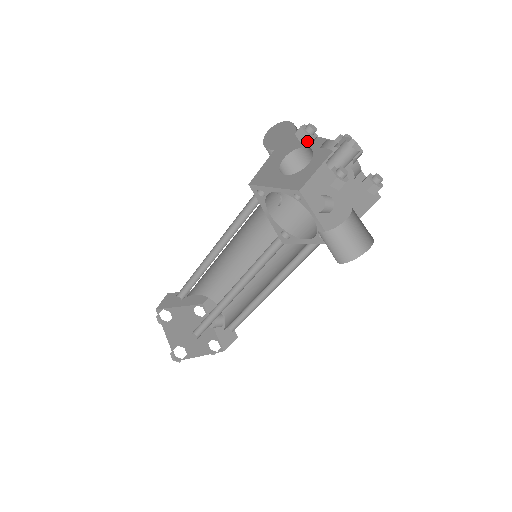
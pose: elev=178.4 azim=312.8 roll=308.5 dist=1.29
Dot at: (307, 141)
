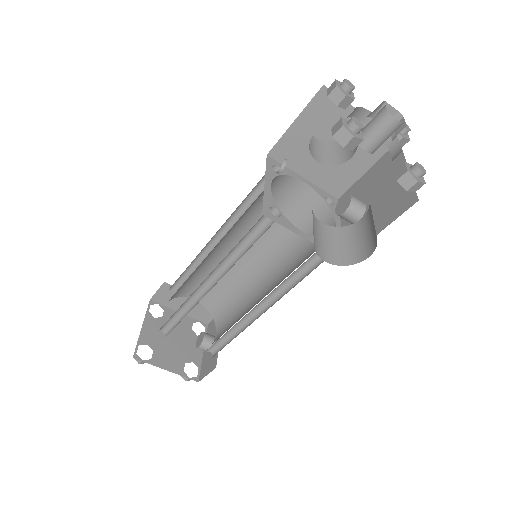
Dot at: (337, 98)
